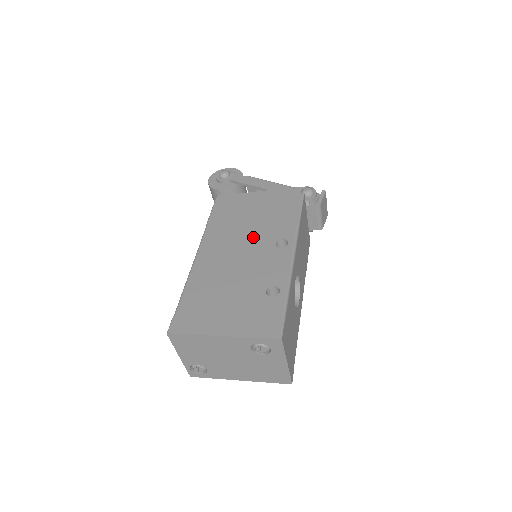
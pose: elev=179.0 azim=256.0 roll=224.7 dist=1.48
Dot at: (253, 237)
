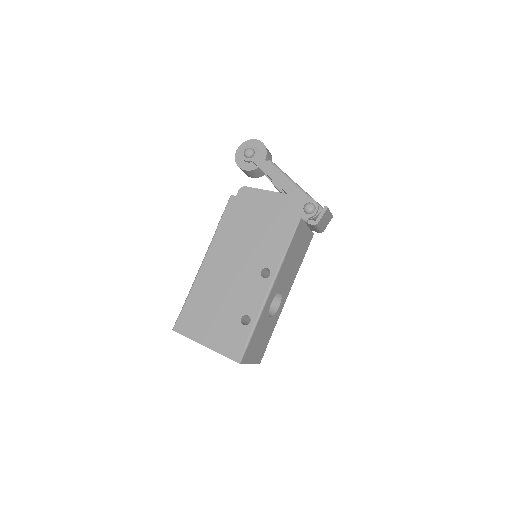
Dot at: (246, 258)
